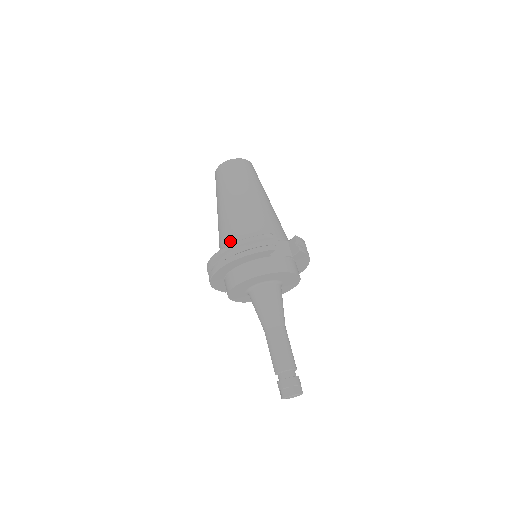
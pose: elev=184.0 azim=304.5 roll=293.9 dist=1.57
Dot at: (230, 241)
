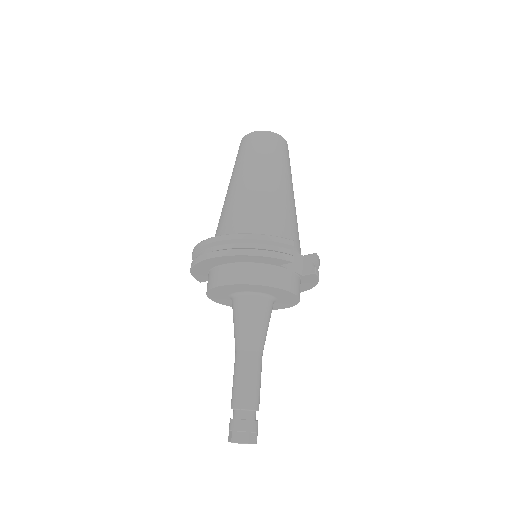
Dot at: (237, 228)
